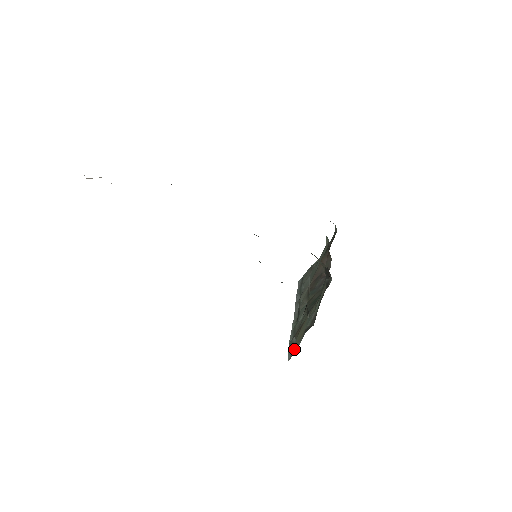
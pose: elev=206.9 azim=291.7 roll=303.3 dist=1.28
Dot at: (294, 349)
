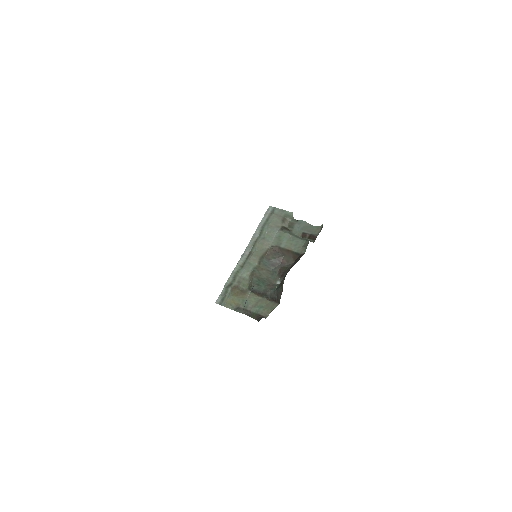
Dot at: (225, 305)
